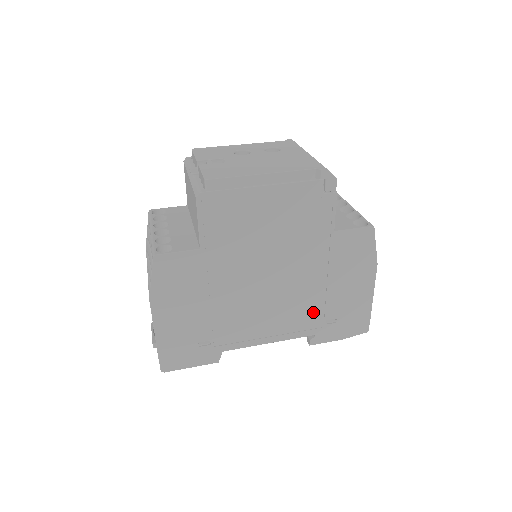
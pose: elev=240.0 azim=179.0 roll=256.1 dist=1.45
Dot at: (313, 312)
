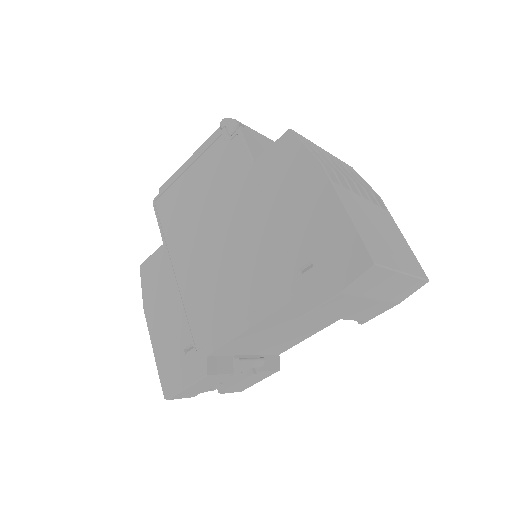
Dot at: (278, 265)
